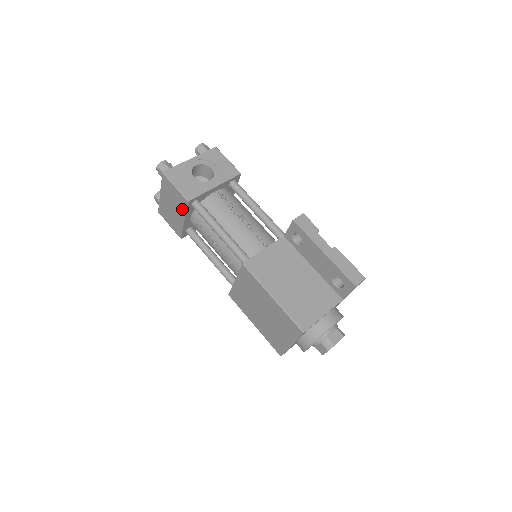
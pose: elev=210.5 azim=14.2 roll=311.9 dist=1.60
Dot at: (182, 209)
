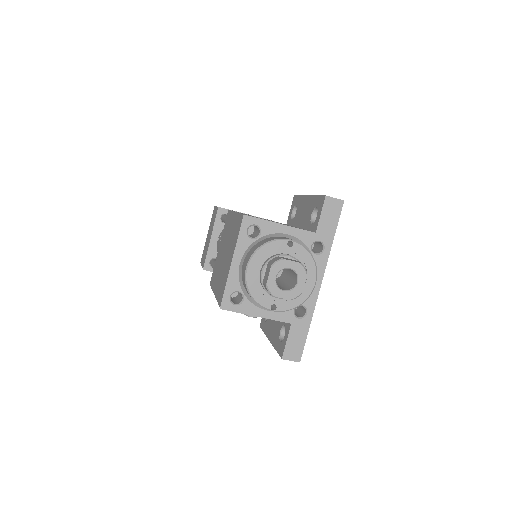
Dot at: (213, 225)
